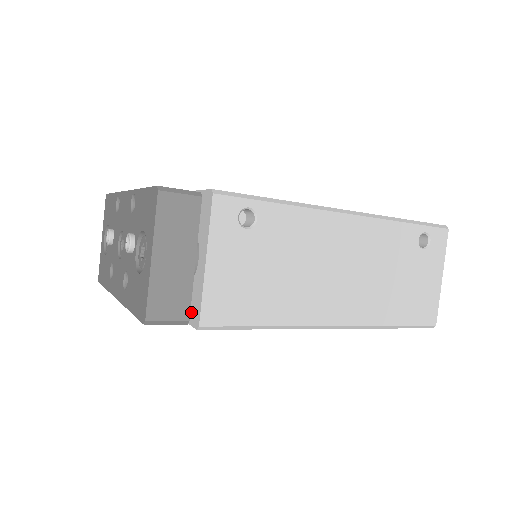
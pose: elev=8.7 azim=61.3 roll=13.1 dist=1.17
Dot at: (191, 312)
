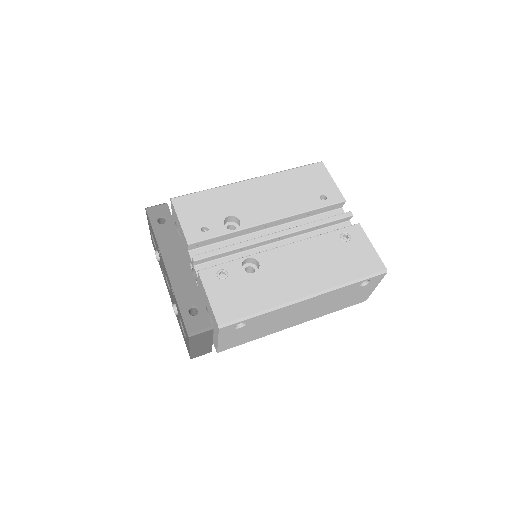
Dot at: (213, 340)
